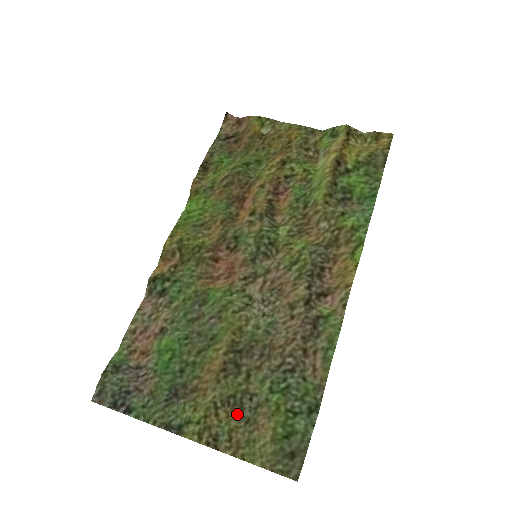
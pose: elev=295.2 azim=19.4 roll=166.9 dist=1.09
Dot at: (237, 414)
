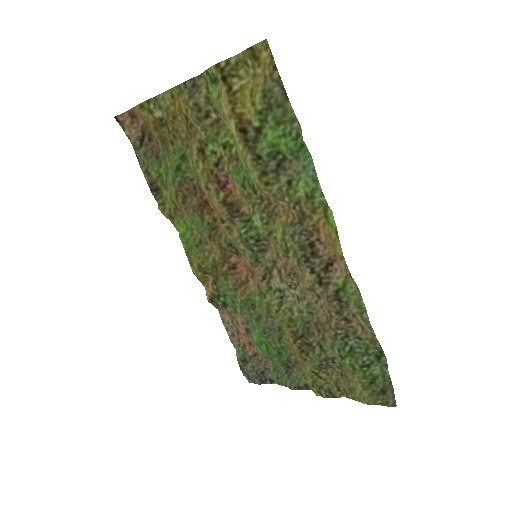
Dot at: (333, 370)
